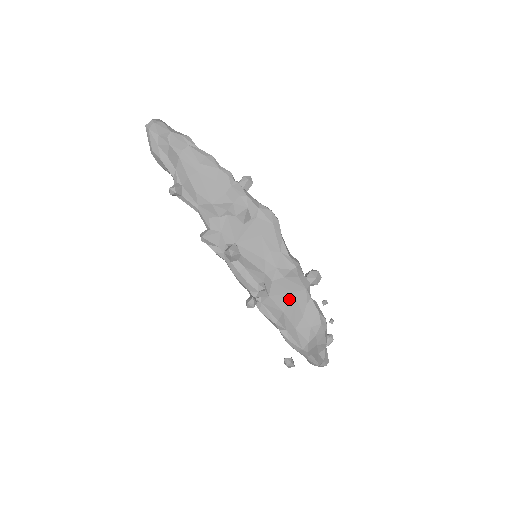
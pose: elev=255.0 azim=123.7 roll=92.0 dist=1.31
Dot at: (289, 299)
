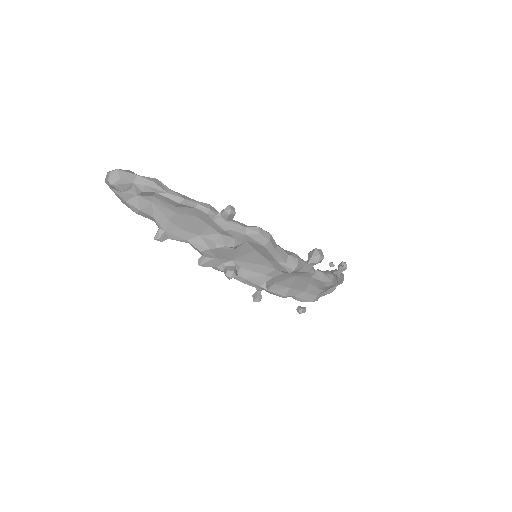
Dot at: (293, 280)
